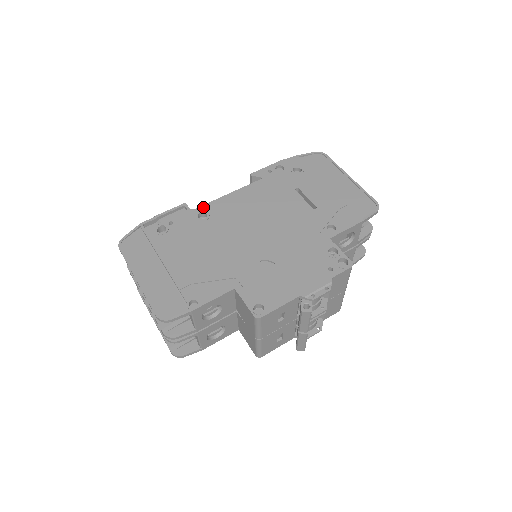
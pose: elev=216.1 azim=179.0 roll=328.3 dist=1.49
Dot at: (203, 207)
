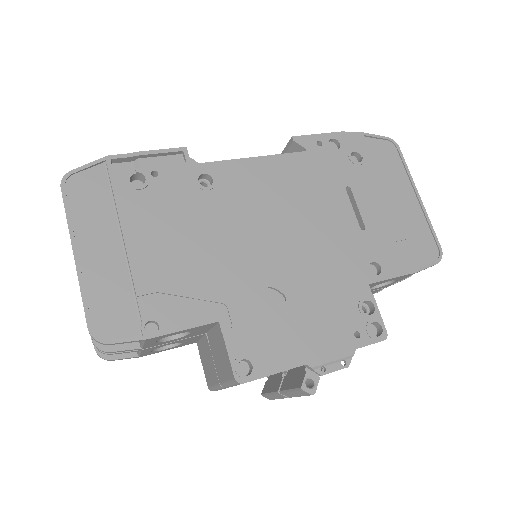
Dot at: (210, 165)
